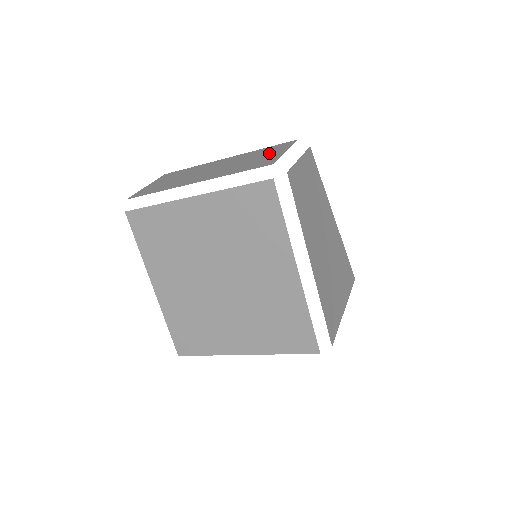
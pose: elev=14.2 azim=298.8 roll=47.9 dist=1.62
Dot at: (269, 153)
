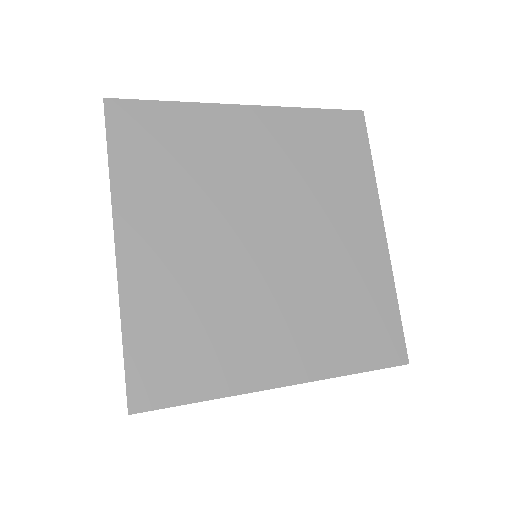
Dot at: occluded
